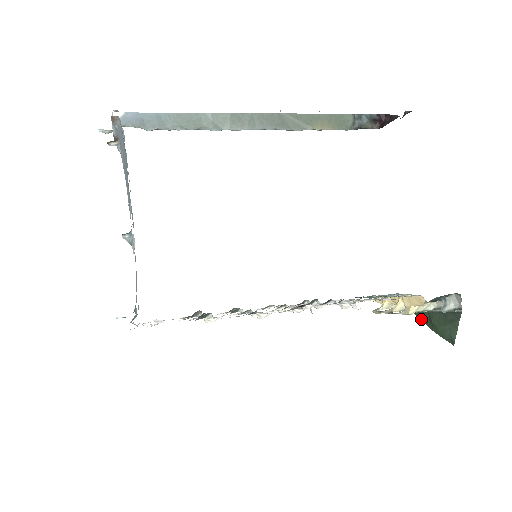
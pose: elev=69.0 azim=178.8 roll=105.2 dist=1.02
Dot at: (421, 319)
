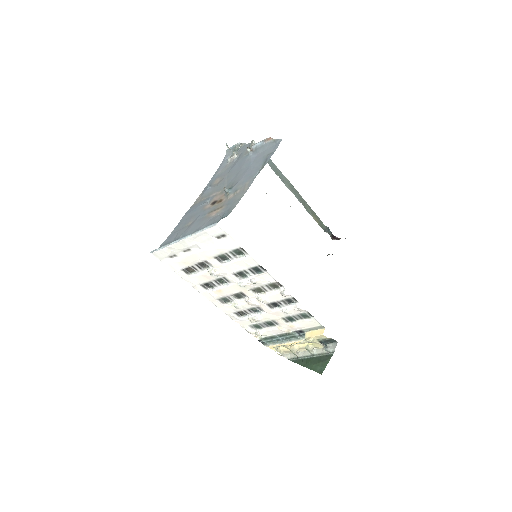
Dot at: (299, 364)
